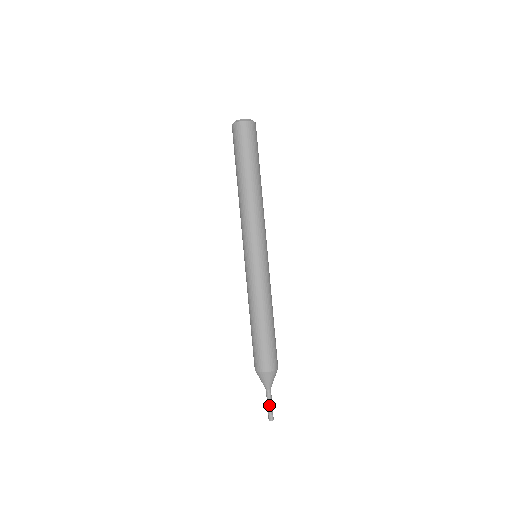
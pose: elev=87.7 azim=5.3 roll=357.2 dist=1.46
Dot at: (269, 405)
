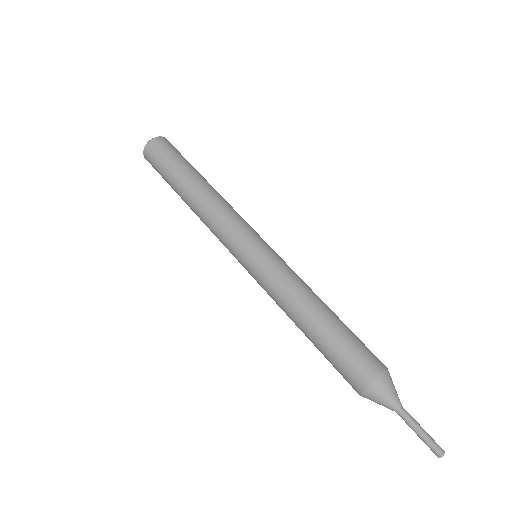
Dot at: (421, 429)
